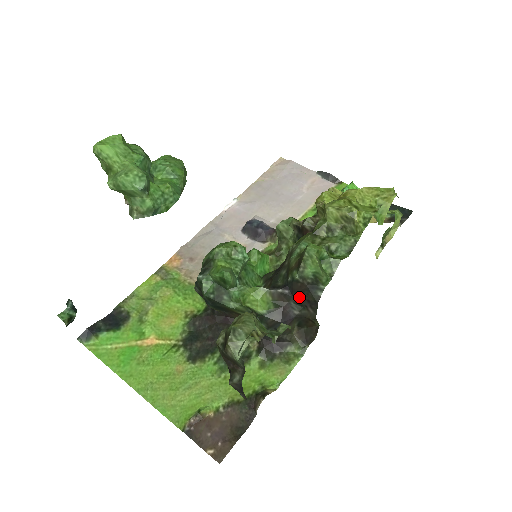
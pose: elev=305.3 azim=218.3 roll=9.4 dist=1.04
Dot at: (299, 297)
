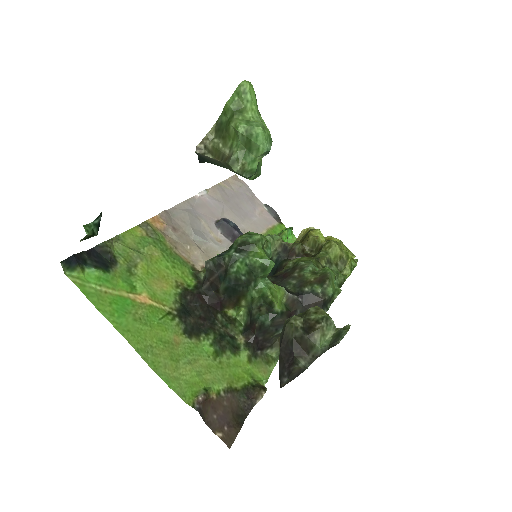
Dot at: occluded
